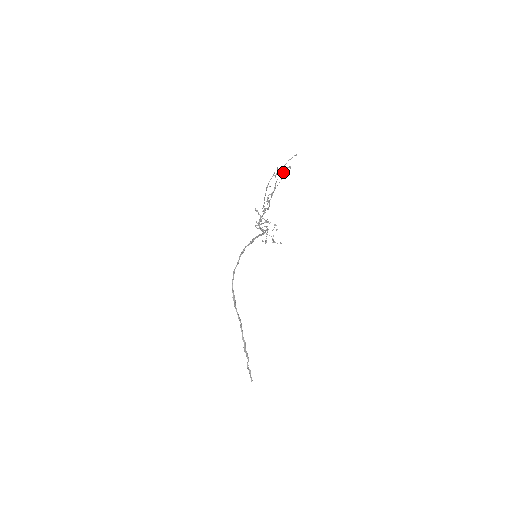
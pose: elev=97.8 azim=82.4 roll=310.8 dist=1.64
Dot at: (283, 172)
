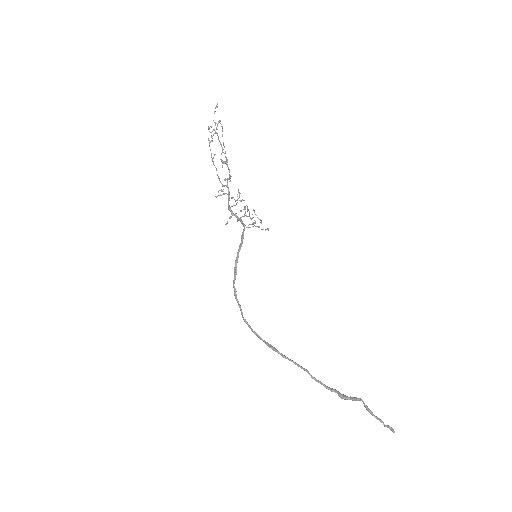
Dot at: (216, 133)
